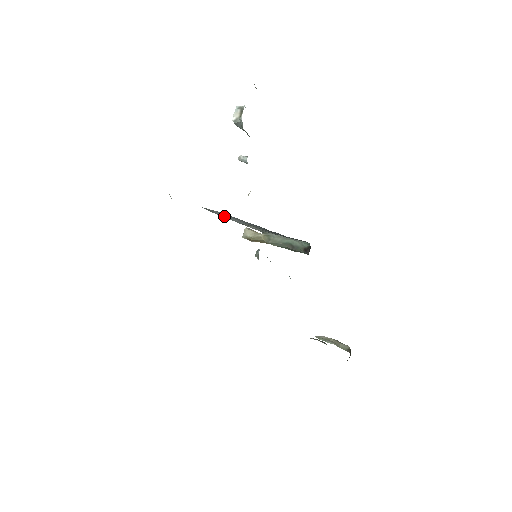
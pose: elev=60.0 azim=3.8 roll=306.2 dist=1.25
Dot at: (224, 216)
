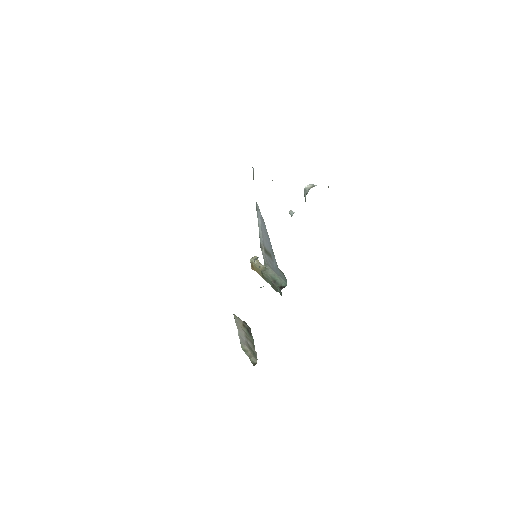
Dot at: (259, 222)
